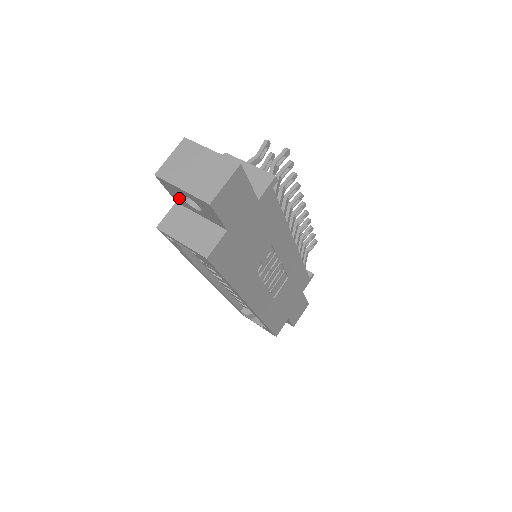
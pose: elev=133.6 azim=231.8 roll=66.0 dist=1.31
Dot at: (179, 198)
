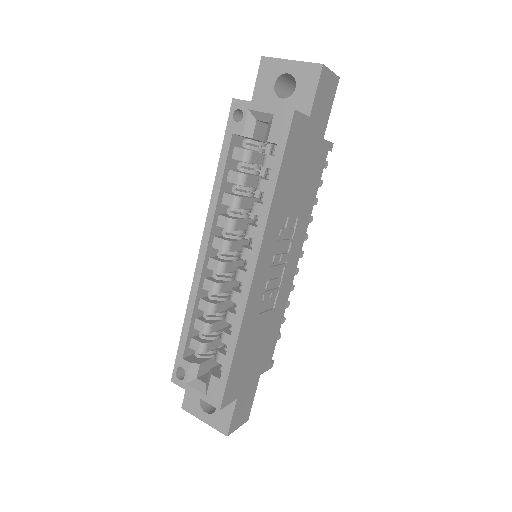
Dot at: (267, 89)
